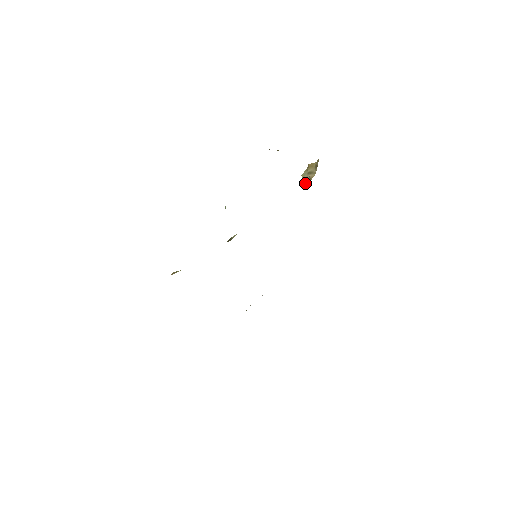
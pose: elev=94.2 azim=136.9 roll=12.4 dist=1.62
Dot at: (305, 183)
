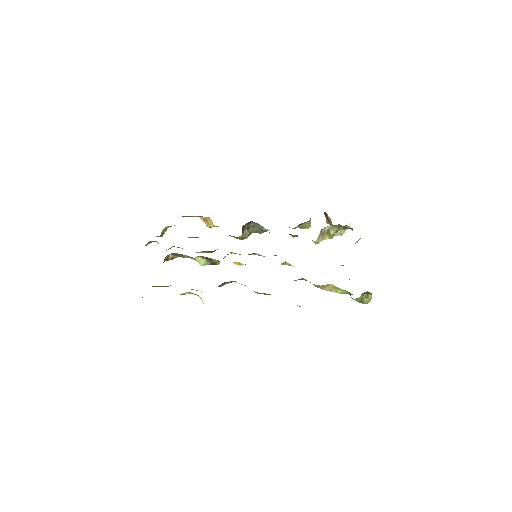
Dot at: occluded
